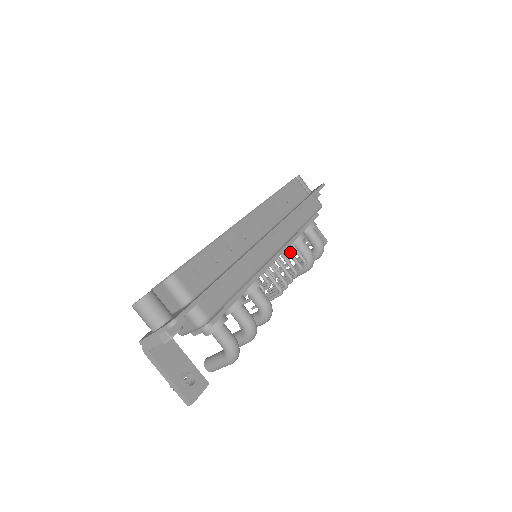
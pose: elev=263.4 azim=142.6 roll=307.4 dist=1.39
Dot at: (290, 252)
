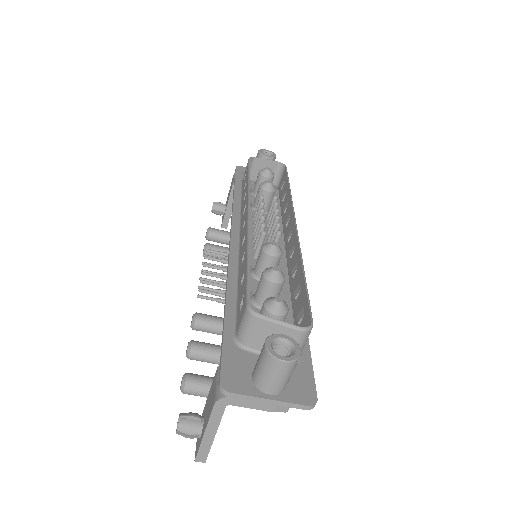
Dot at: occluded
